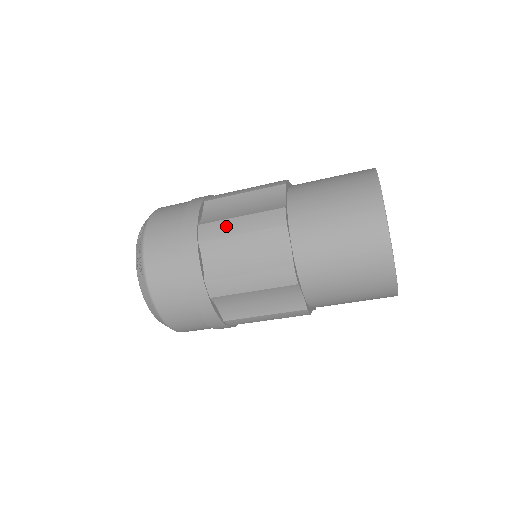
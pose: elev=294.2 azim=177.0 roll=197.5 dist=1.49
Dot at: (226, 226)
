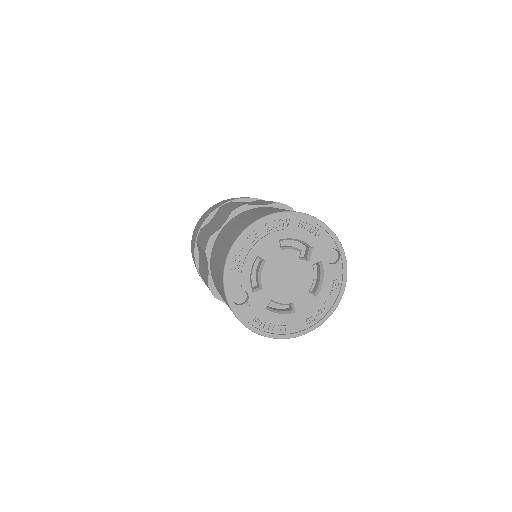
Dot at: (201, 237)
